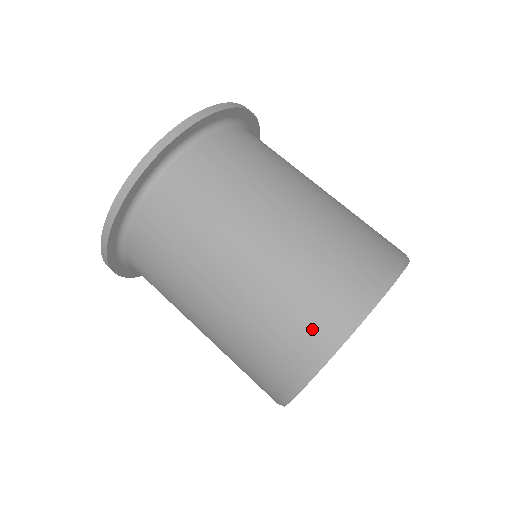
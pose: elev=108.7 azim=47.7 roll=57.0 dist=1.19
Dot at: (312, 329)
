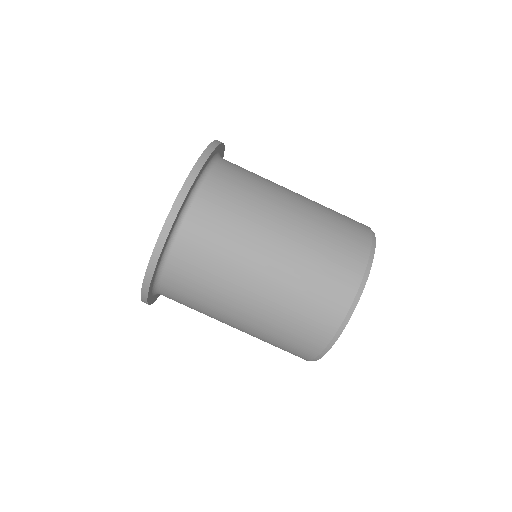
Dot at: (297, 354)
